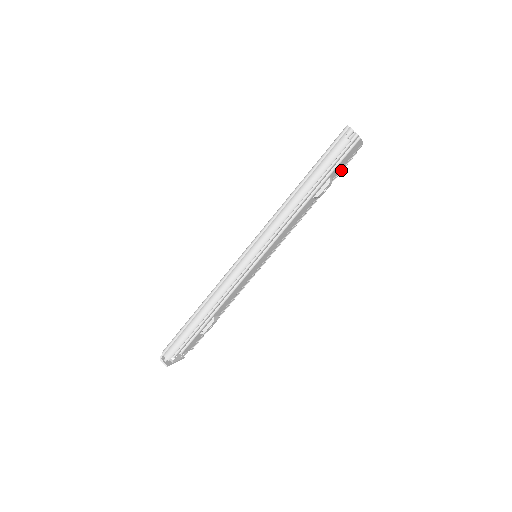
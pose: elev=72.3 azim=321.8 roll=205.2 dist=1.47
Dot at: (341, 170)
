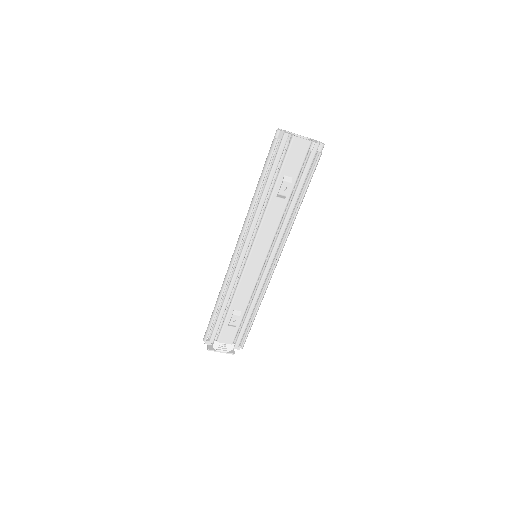
Dot at: (312, 172)
